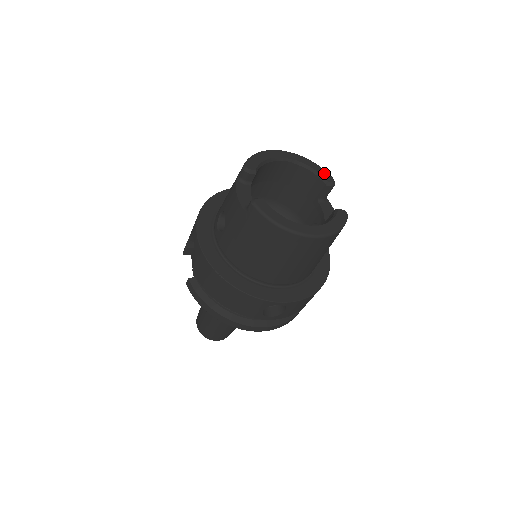
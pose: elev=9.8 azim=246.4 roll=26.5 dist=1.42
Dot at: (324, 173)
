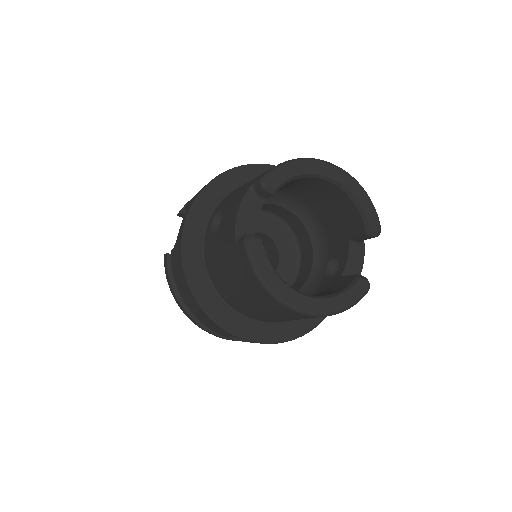
Dot at: (372, 215)
